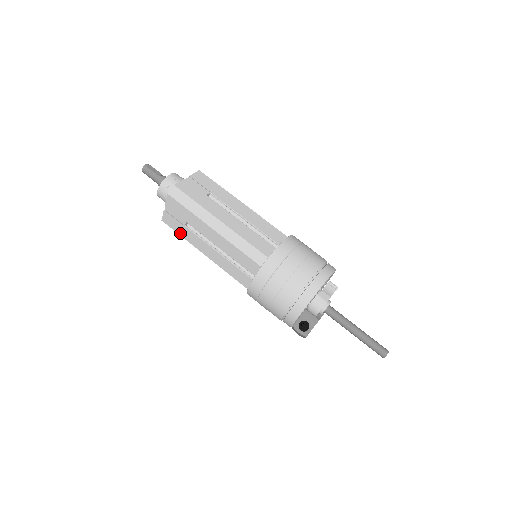
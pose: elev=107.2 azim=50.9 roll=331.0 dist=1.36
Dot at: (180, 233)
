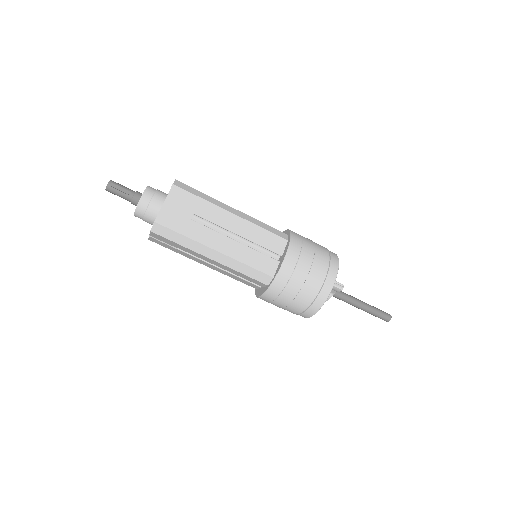
Dot at: (172, 250)
